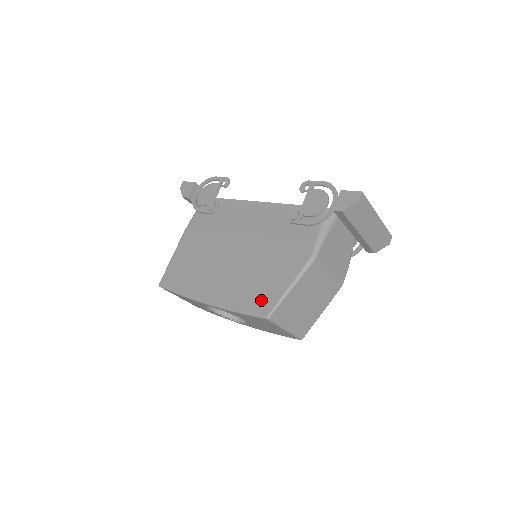
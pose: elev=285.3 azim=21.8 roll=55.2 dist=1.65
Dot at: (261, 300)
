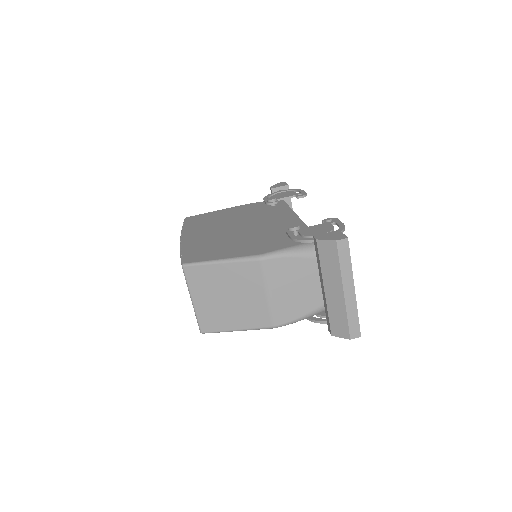
Dot at: (198, 254)
